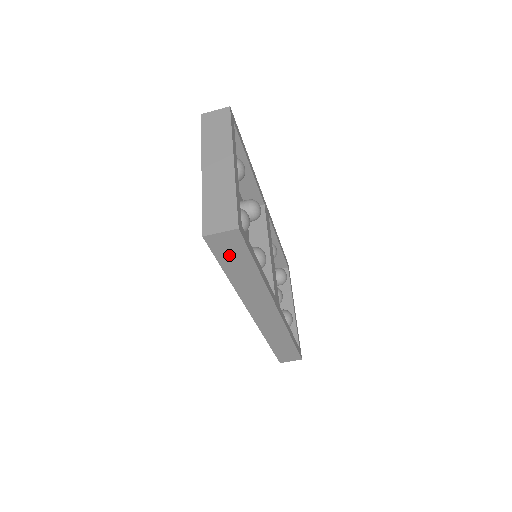
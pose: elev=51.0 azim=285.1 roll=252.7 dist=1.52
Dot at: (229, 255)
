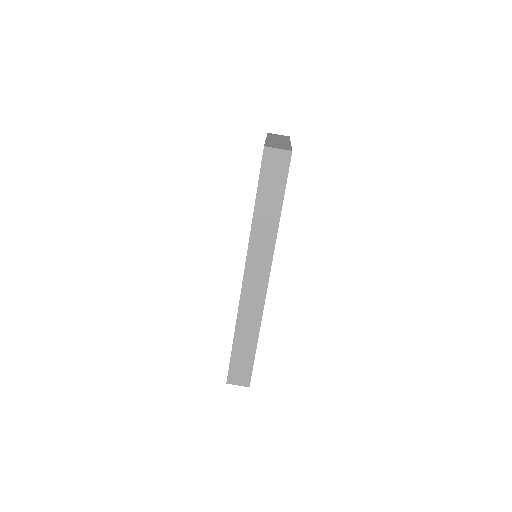
Dot at: (270, 179)
